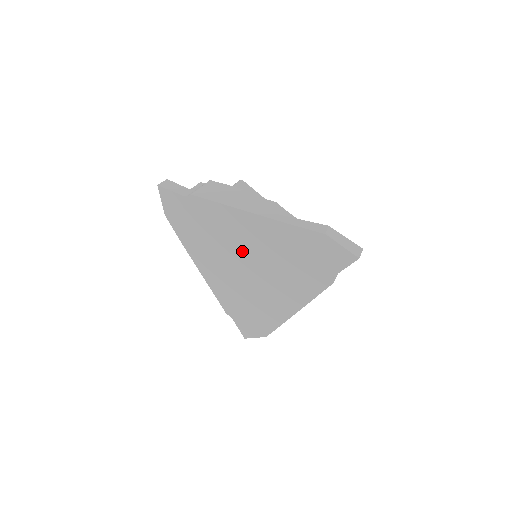
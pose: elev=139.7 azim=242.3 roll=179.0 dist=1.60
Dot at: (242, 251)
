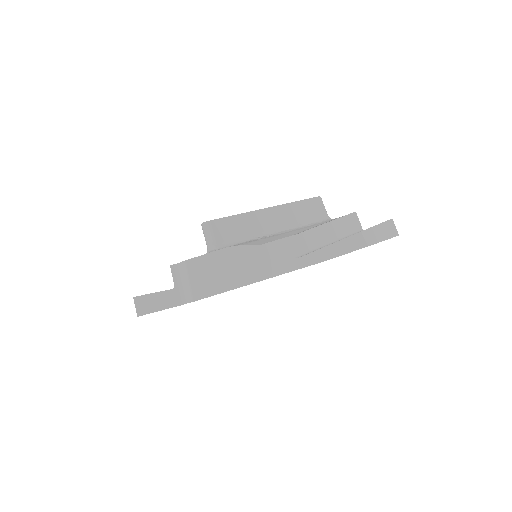
Dot at: occluded
